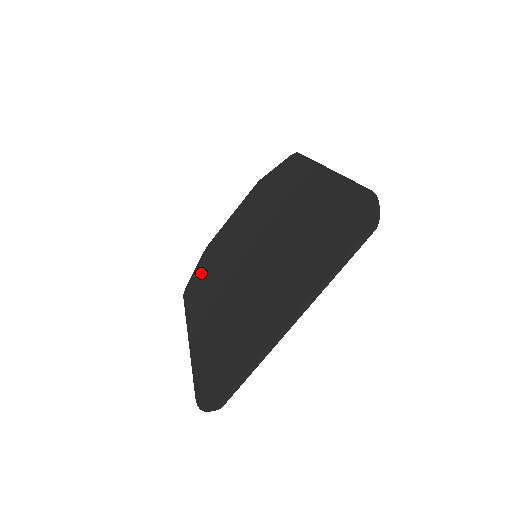
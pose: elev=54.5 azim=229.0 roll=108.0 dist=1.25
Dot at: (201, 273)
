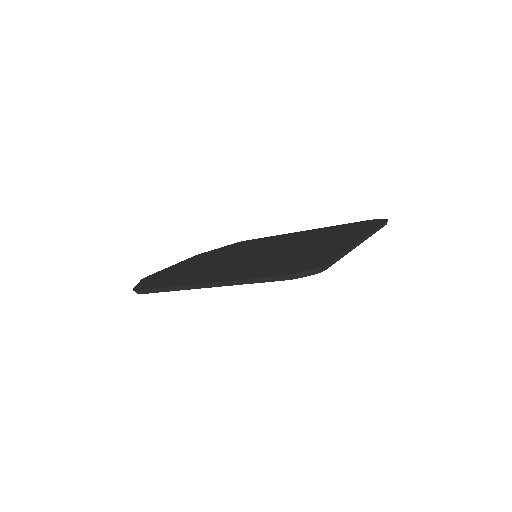
Dot at: (160, 279)
